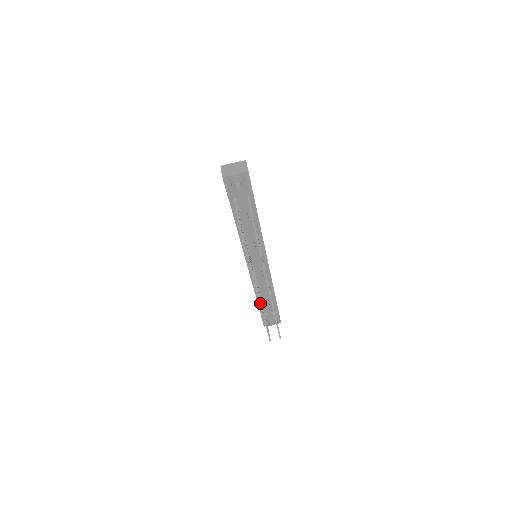
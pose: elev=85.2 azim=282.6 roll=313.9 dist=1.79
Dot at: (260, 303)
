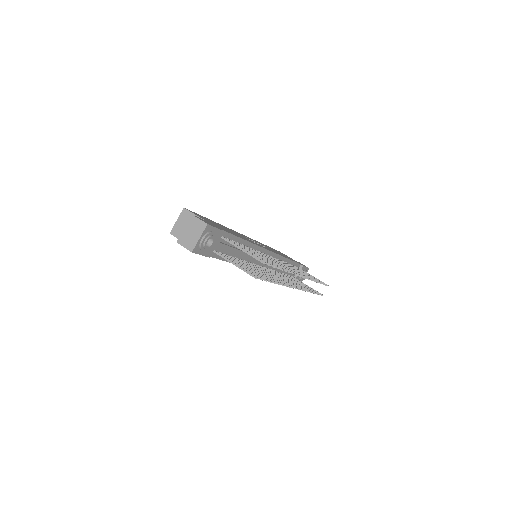
Dot at: occluded
